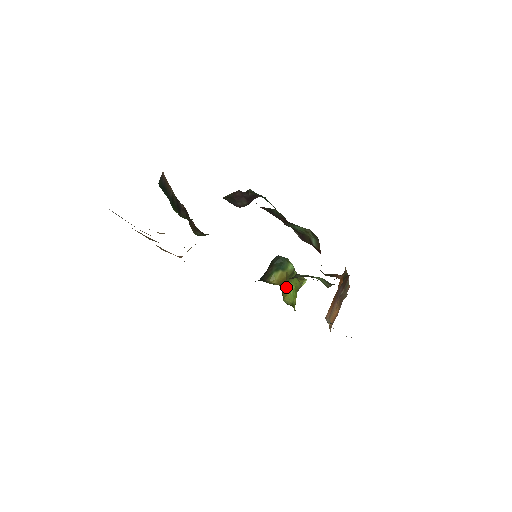
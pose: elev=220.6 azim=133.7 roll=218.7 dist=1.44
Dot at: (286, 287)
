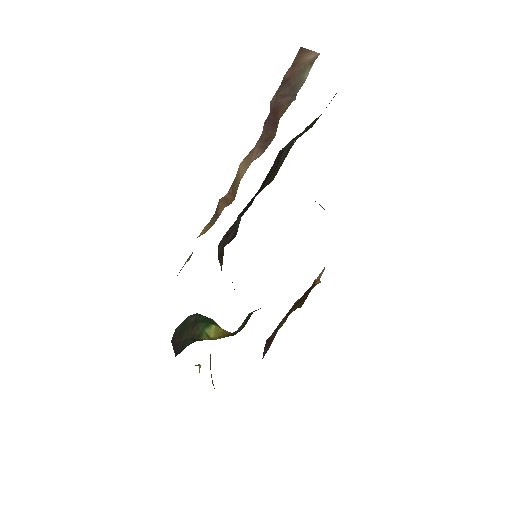
Dot at: occluded
